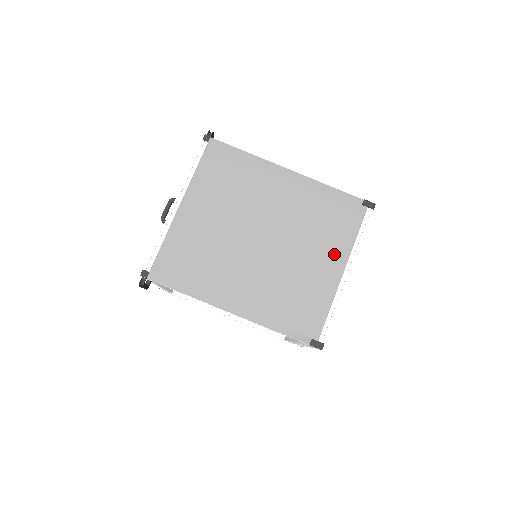
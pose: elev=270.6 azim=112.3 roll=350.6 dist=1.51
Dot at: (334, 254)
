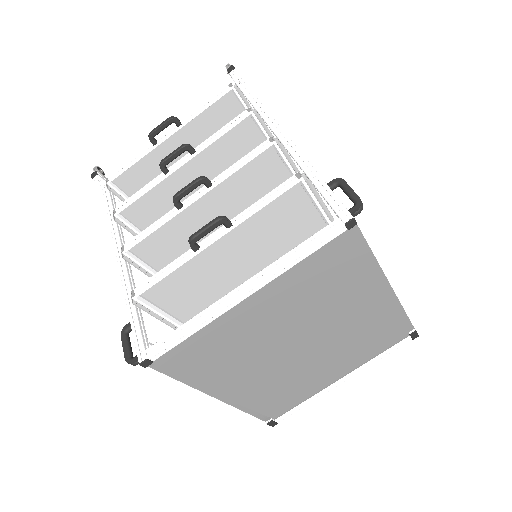
Dot at: (348, 365)
